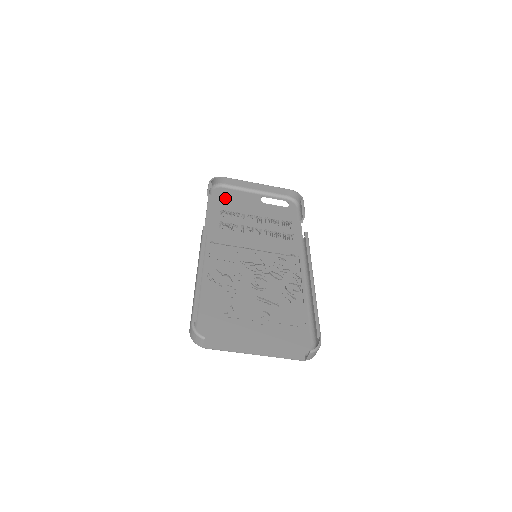
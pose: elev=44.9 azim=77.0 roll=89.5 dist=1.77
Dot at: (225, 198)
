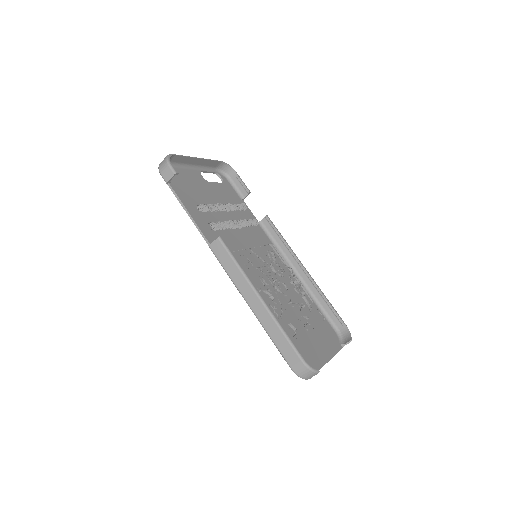
Dot at: (182, 183)
